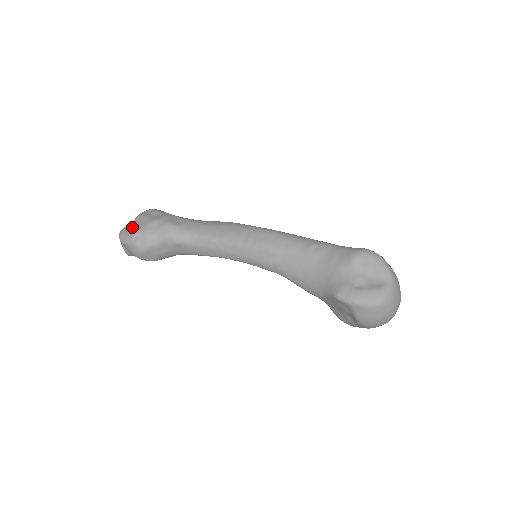
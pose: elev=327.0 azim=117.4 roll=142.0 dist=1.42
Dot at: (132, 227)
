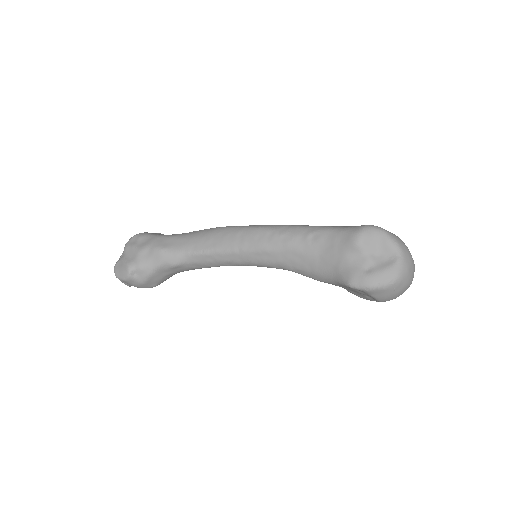
Dot at: (124, 262)
